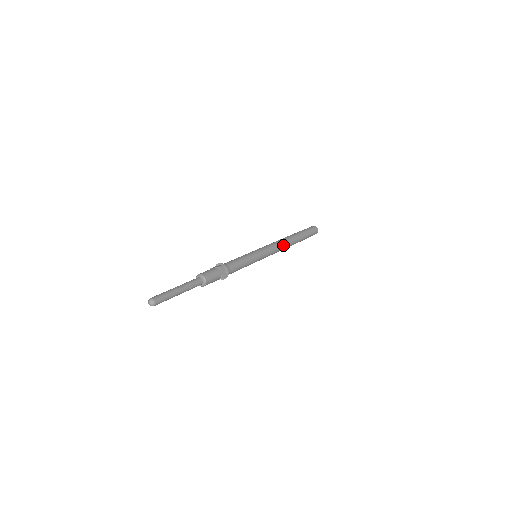
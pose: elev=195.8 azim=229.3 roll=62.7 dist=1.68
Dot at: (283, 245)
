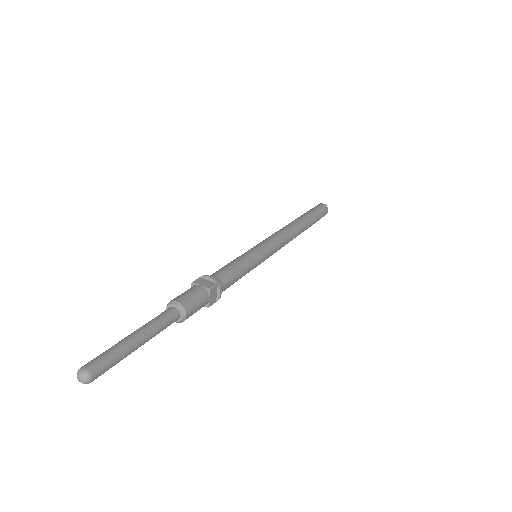
Dot at: (291, 239)
